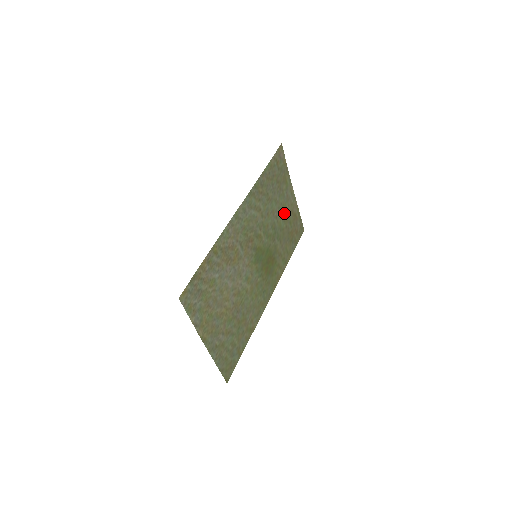
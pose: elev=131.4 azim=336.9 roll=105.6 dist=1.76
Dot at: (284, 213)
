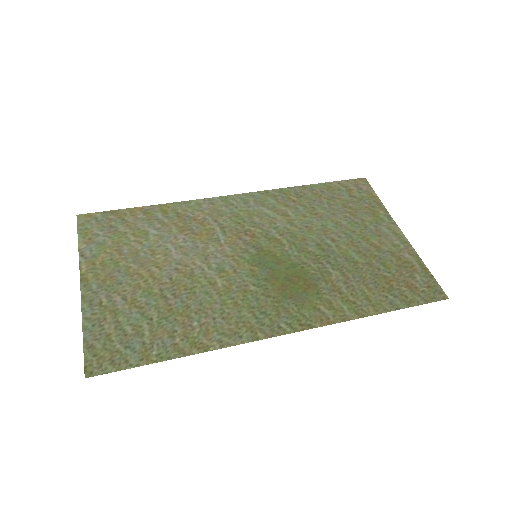
Dot at: (364, 246)
